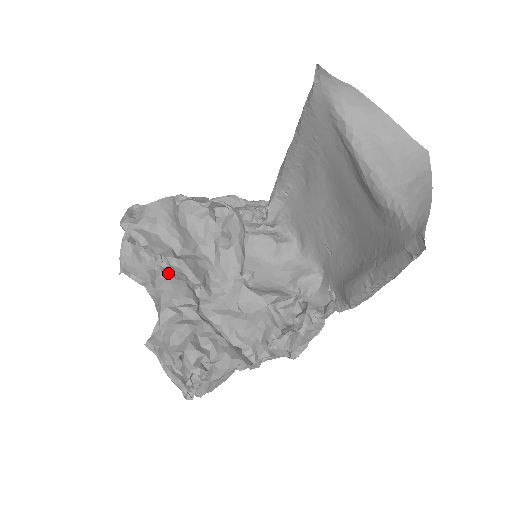
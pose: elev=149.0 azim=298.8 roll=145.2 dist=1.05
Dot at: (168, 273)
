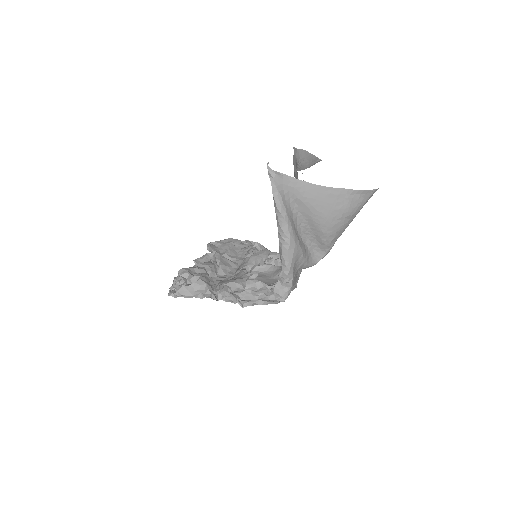
Dot at: occluded
